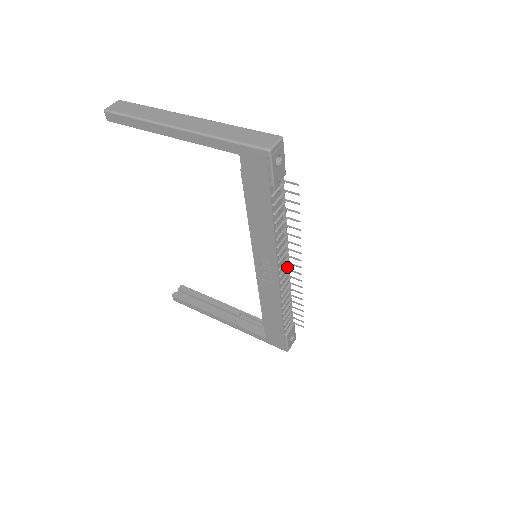
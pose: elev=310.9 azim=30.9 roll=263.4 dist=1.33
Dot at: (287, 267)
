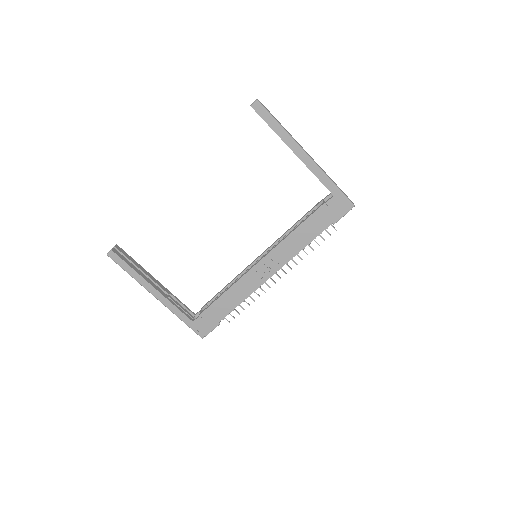
Dot at: occluded
